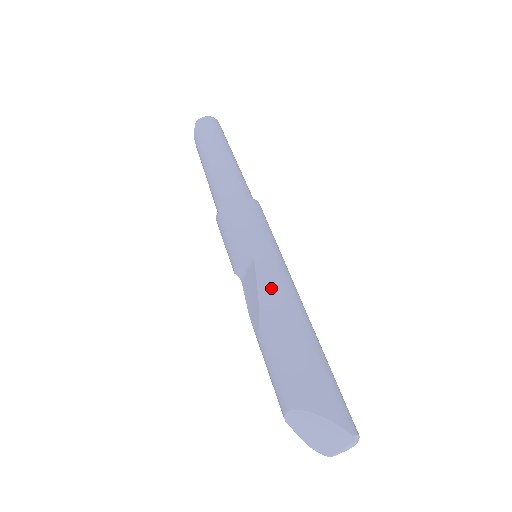
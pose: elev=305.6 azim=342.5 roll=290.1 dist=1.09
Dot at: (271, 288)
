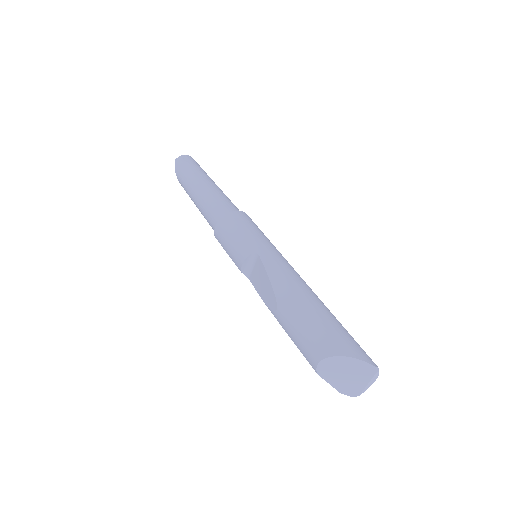
Dot at: (280, 273)
